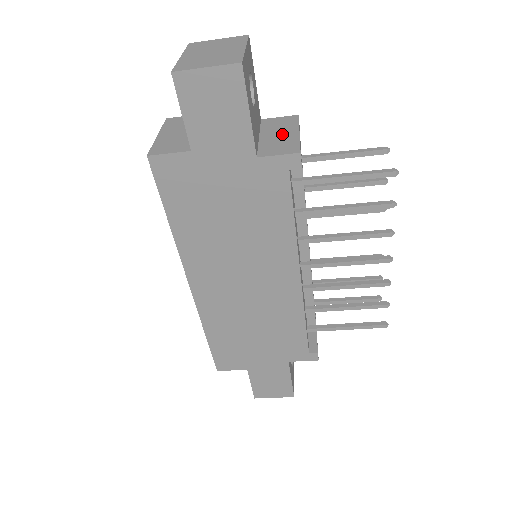
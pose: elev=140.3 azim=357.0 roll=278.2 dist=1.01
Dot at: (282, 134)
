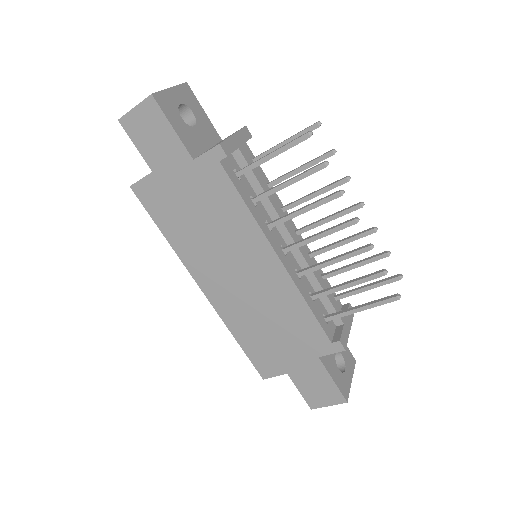
Dot at: occluded
